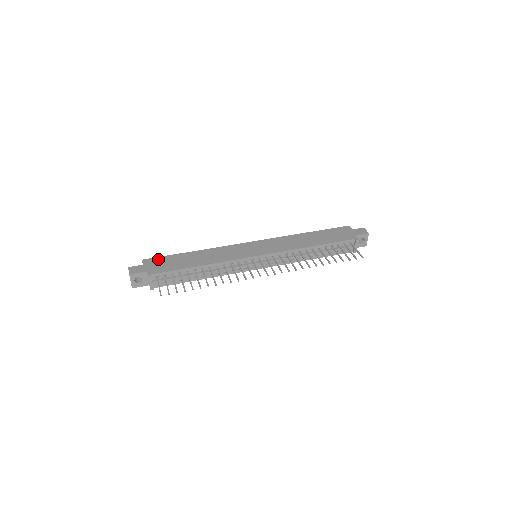
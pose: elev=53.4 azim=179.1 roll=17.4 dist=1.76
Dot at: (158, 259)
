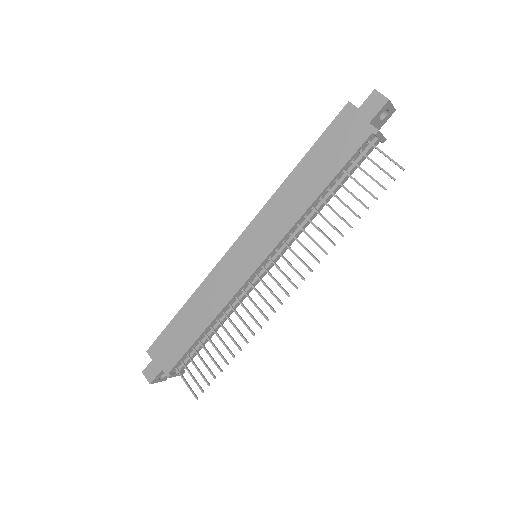
Dot at: (160, 342)
